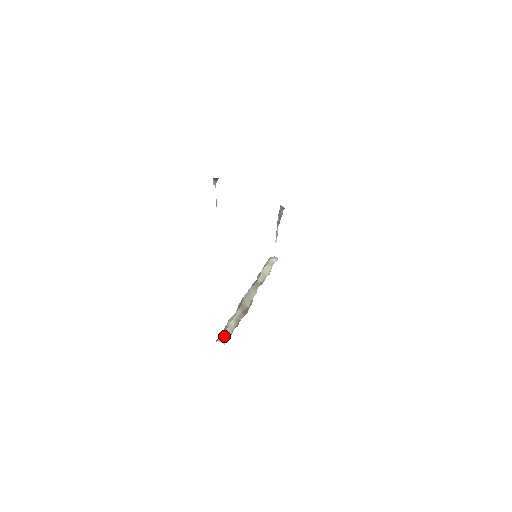
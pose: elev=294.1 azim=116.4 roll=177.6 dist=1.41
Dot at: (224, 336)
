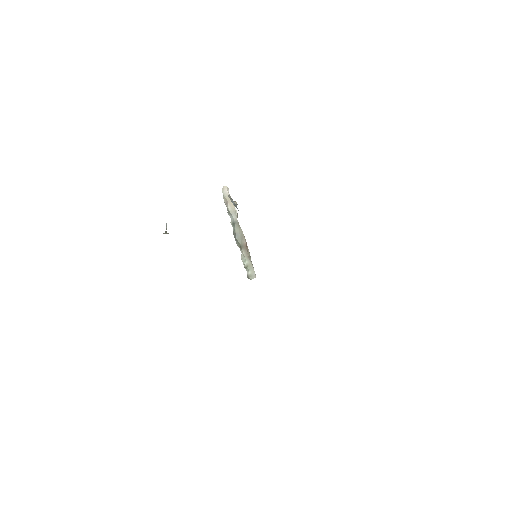
Dot at: (251, 274)
